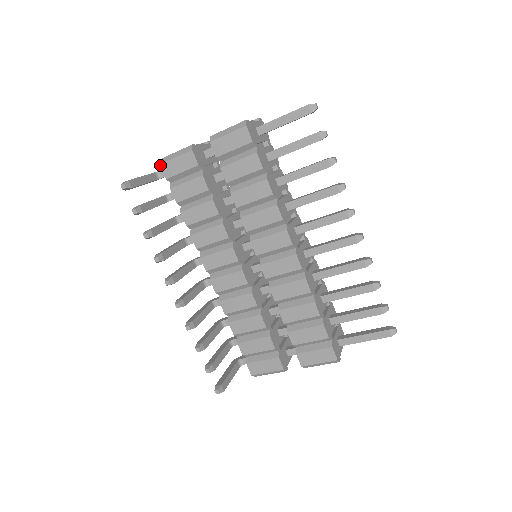
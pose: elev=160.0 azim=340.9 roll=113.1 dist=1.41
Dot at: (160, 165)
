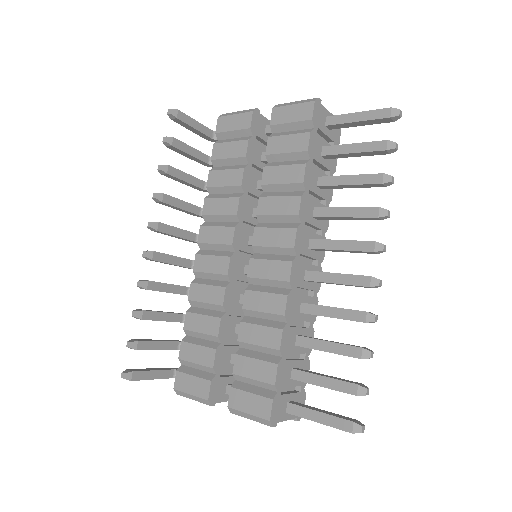
Dot at: (218, 117)
